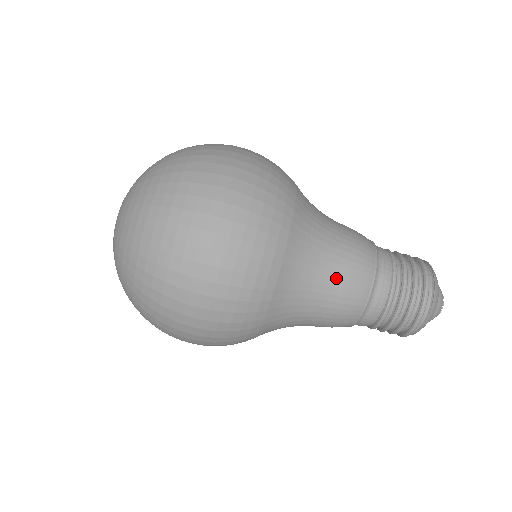
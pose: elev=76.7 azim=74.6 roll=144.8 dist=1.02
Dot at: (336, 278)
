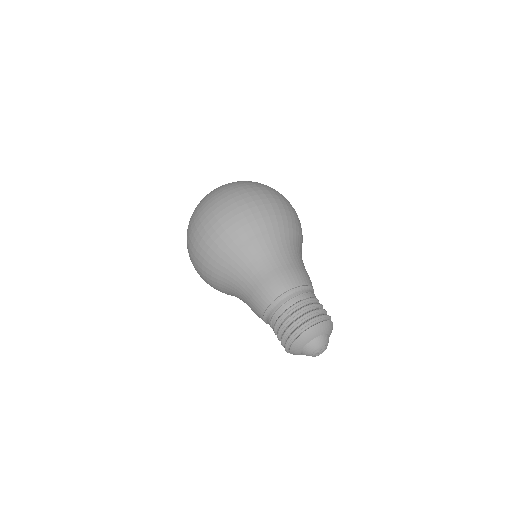
Dot at: (297, 264)
